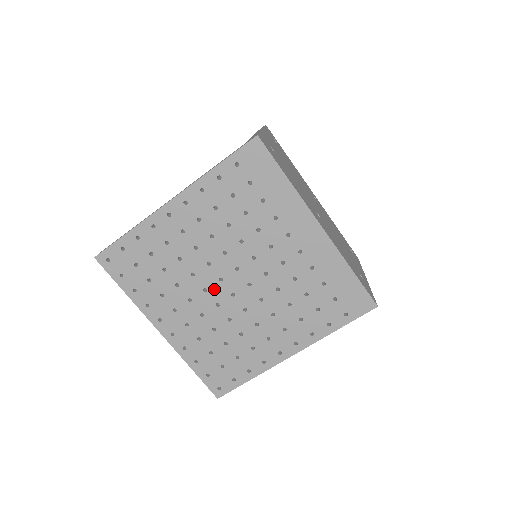
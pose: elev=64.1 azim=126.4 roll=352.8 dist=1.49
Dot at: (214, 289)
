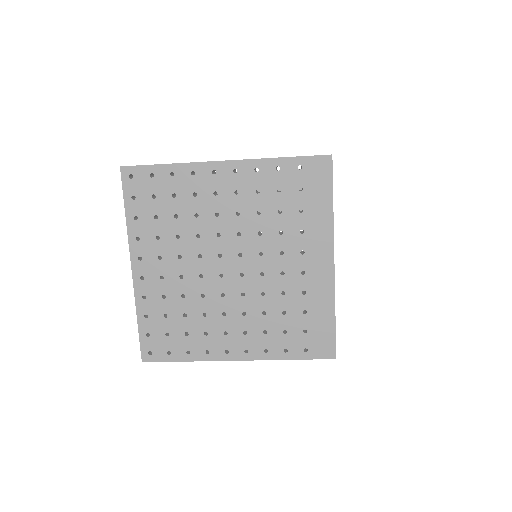
Dot at: (208, 260)
